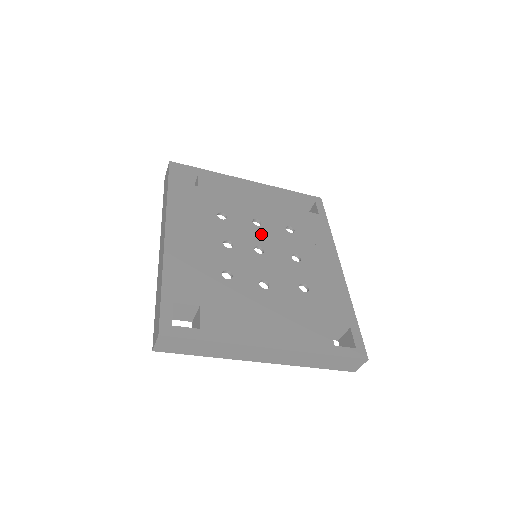
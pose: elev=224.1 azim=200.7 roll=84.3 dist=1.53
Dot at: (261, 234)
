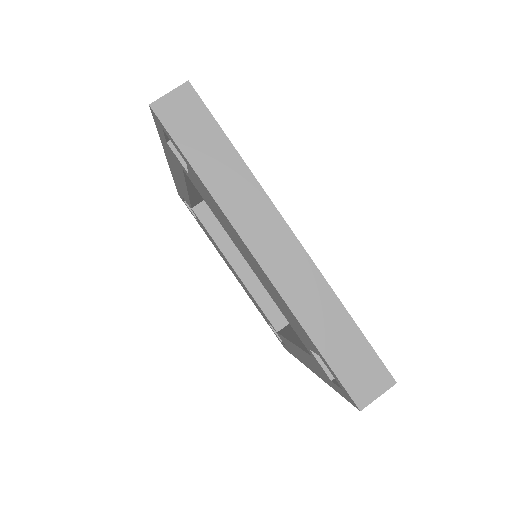
Dot at: occluded
